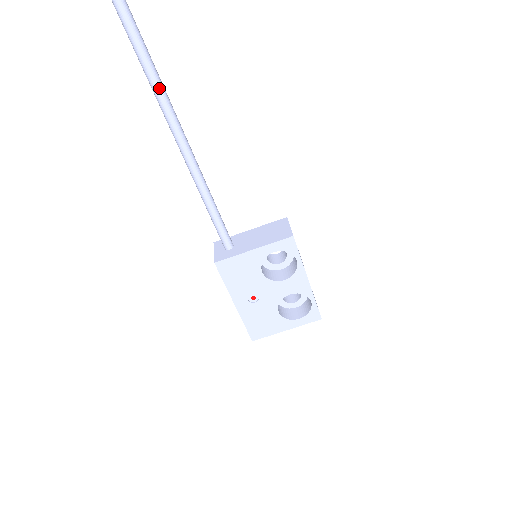
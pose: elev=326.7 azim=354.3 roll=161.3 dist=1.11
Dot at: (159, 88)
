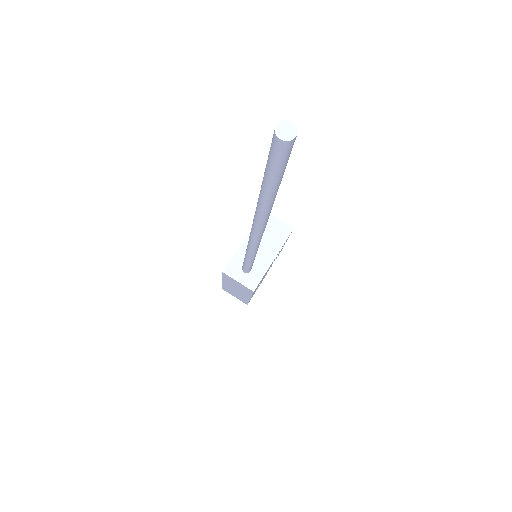
Dot at: occluded
